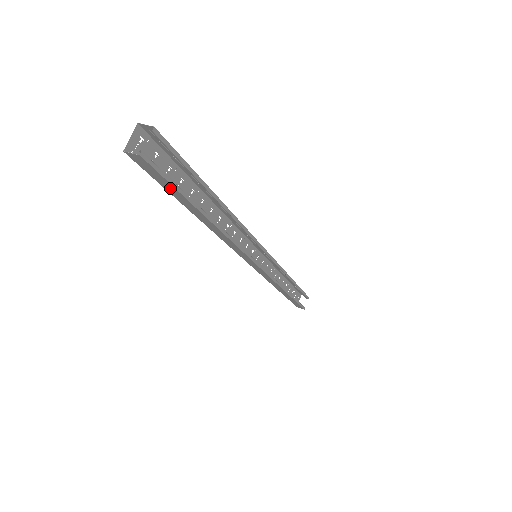
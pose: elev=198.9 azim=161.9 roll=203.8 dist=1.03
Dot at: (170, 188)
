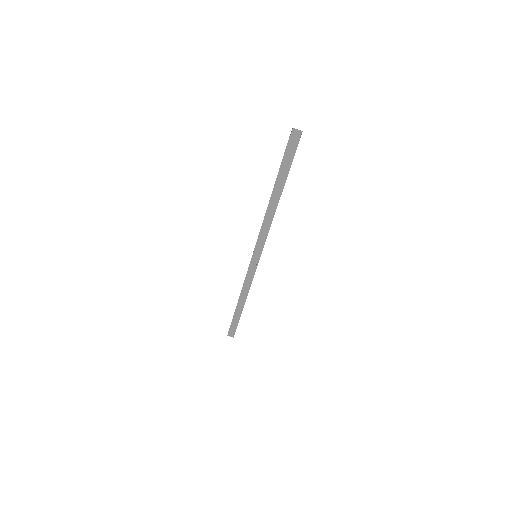
Dot at: (285, 168)
